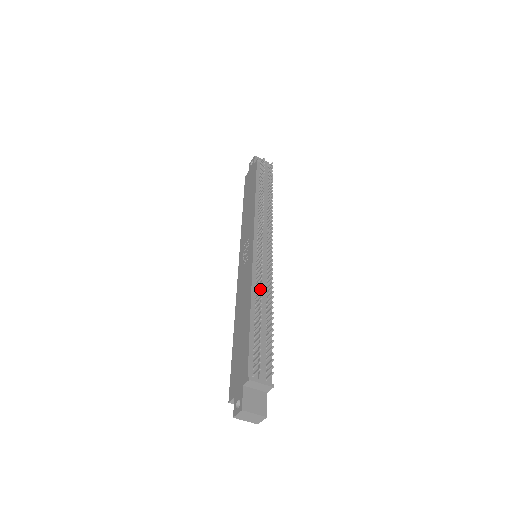
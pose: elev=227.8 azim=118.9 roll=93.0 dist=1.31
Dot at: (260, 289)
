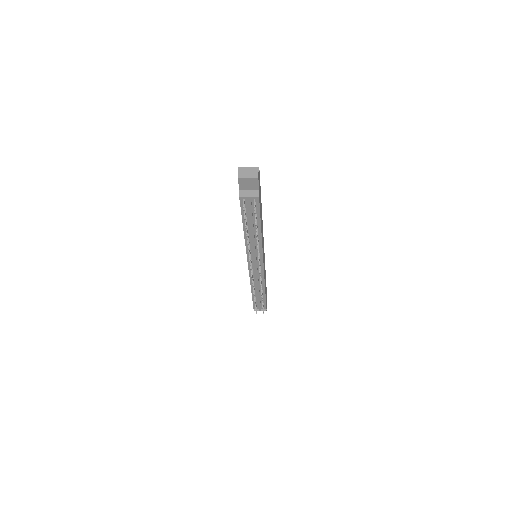
Dot at: (253, 291)
